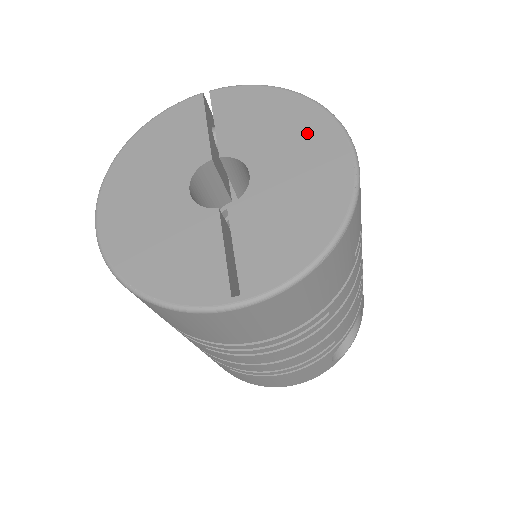
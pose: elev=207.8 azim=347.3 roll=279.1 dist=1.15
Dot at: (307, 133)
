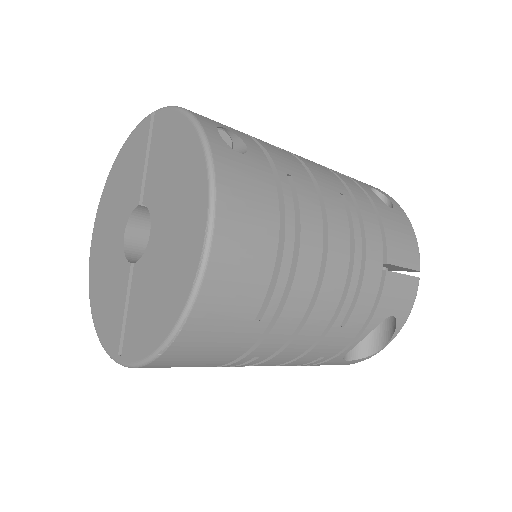
Dot at: (188, 195)
